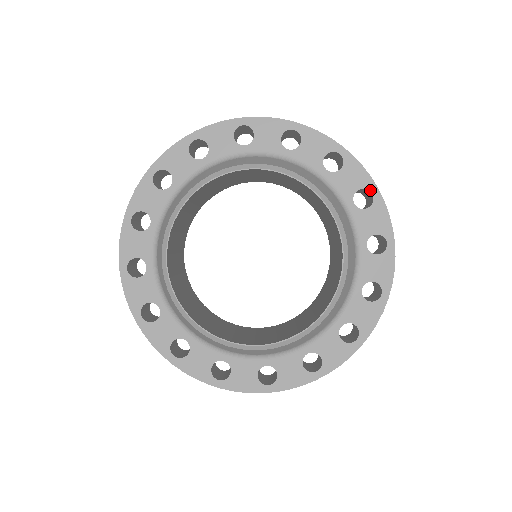
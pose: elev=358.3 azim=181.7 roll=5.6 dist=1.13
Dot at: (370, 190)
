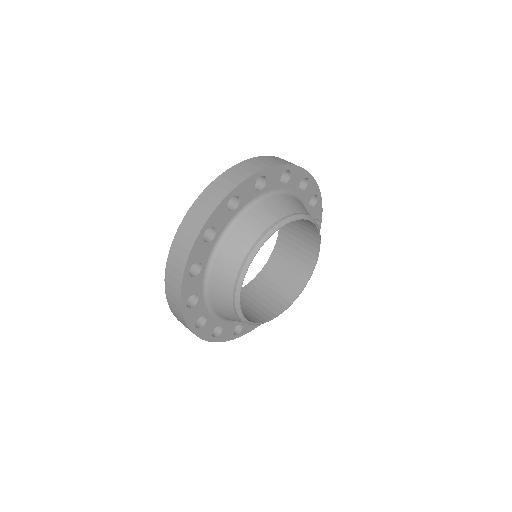
Dot at: occluded
